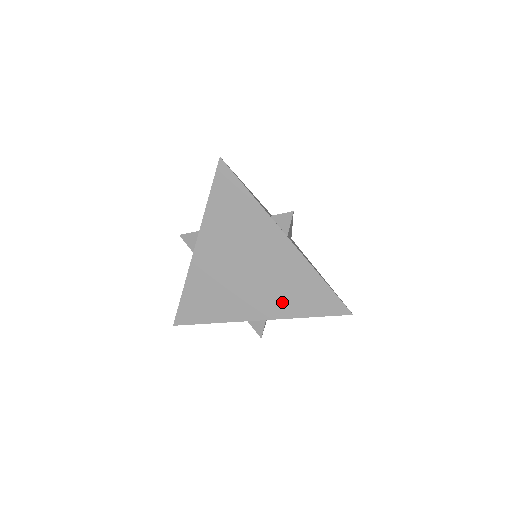
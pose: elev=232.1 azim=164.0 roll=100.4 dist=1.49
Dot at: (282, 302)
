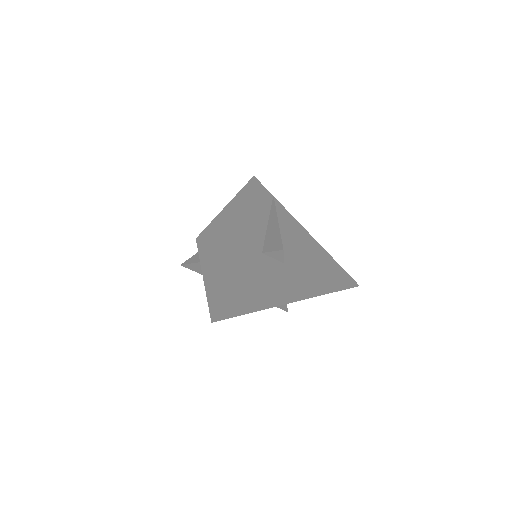
Dot at: (296, 294)
